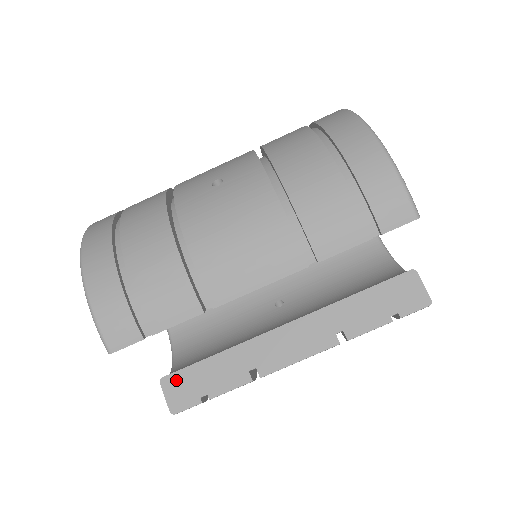
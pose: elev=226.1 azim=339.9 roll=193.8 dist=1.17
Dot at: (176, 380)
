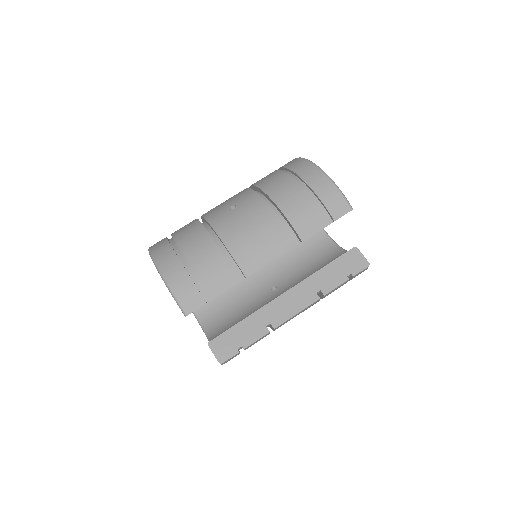
Dot at: (219, 341)
